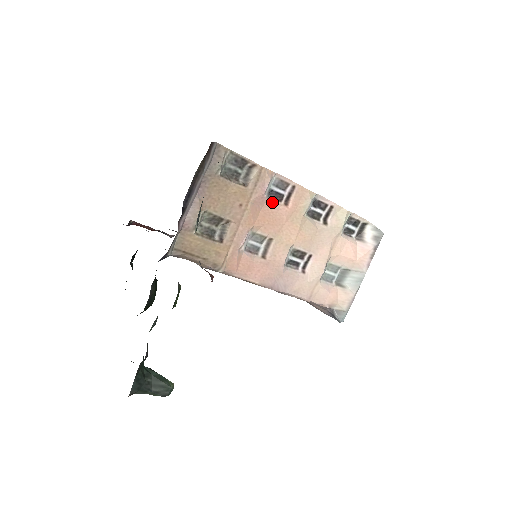
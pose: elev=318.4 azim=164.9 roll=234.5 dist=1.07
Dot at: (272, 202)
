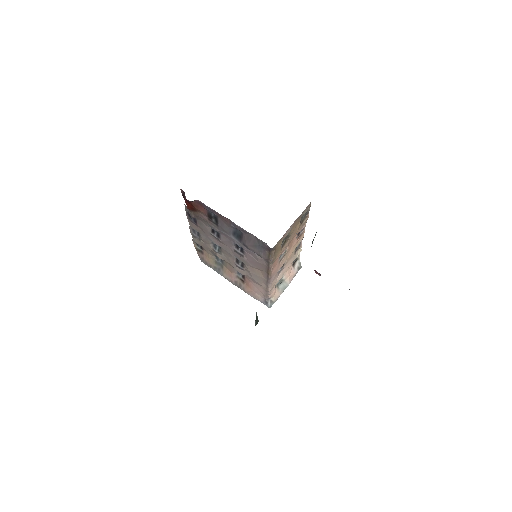
Dot at: (297, 236)
